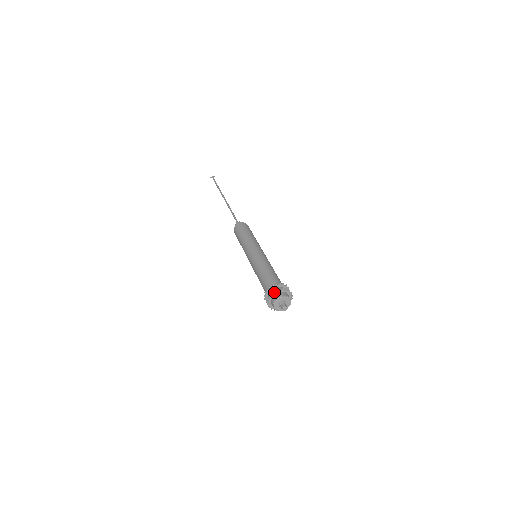
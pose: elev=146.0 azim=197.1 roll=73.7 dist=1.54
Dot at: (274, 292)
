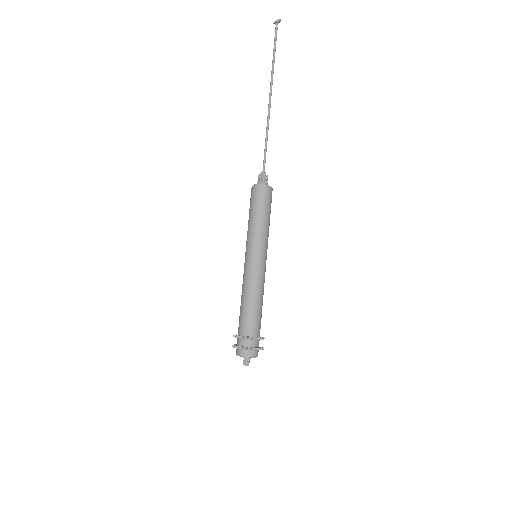
Dot at: (237, 347)
